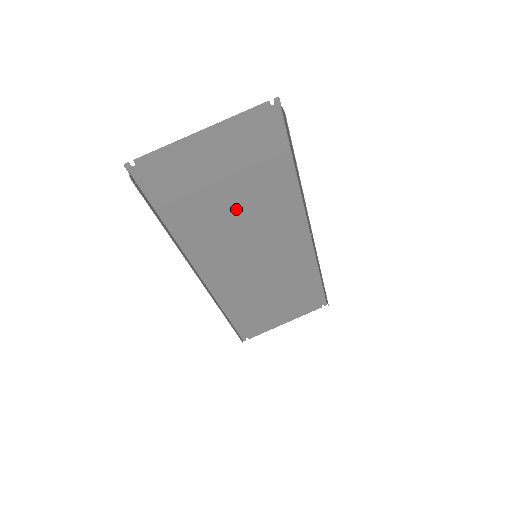
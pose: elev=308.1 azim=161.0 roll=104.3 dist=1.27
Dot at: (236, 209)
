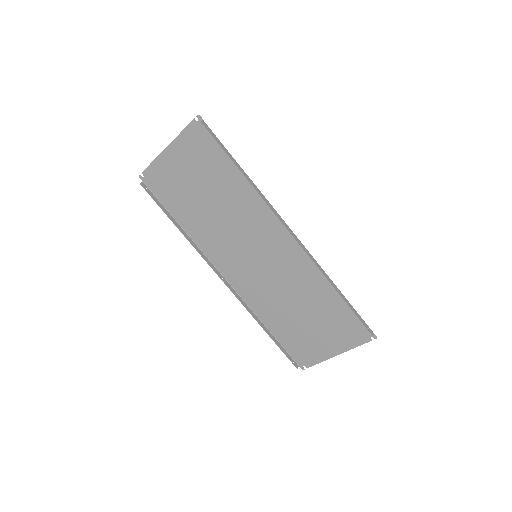
Dot at: (217, 207)
